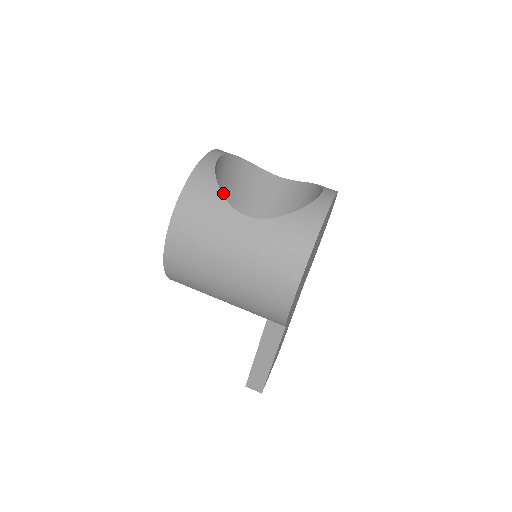
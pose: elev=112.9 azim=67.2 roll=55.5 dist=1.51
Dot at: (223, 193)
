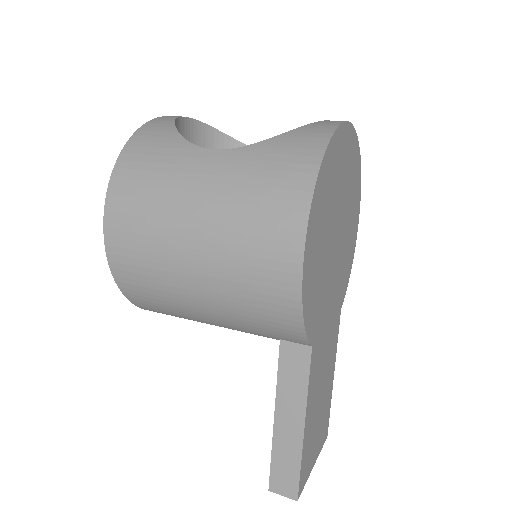
Dot at: occluded
